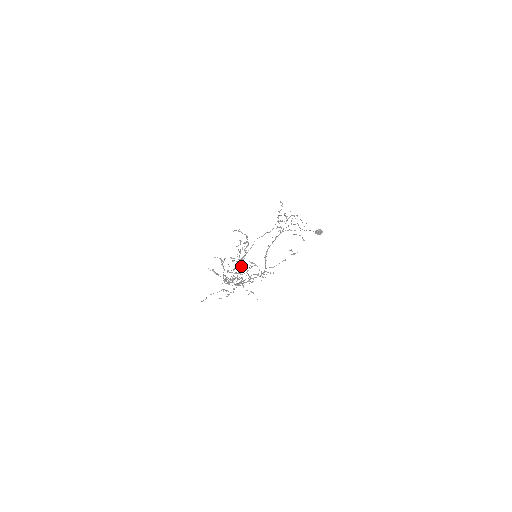
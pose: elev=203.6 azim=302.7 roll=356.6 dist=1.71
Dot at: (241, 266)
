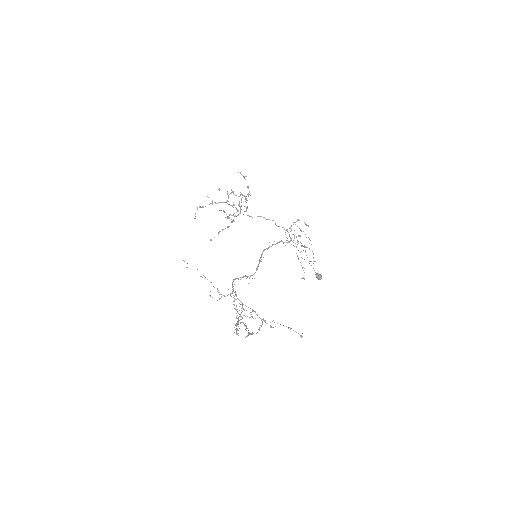
Dot at: occluded
